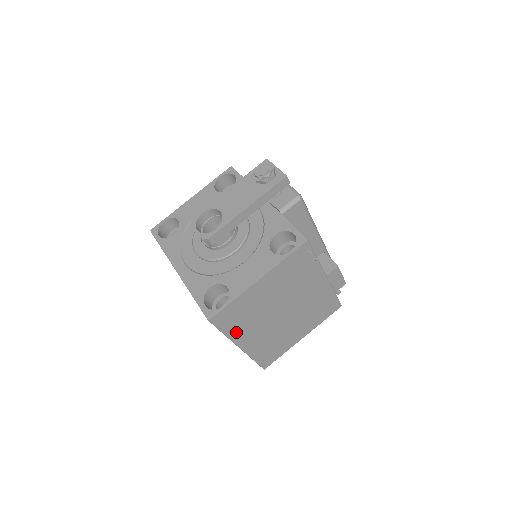
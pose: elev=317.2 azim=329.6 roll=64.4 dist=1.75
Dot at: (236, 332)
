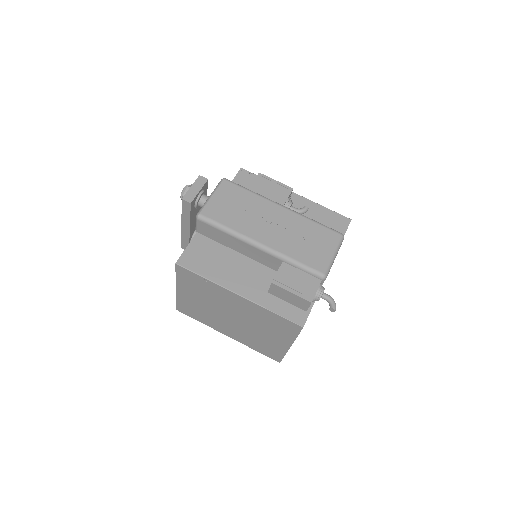
Dot at: (208, 323)
